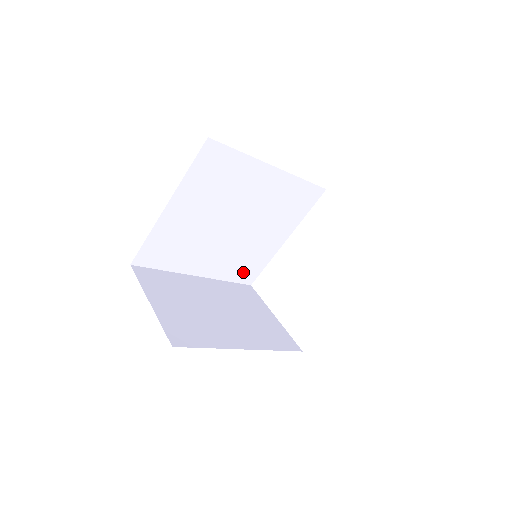
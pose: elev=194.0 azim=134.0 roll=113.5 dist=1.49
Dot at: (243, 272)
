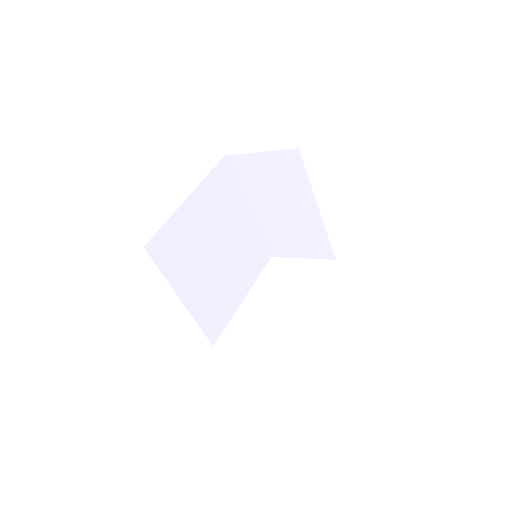
Dot at: (212, 322)
